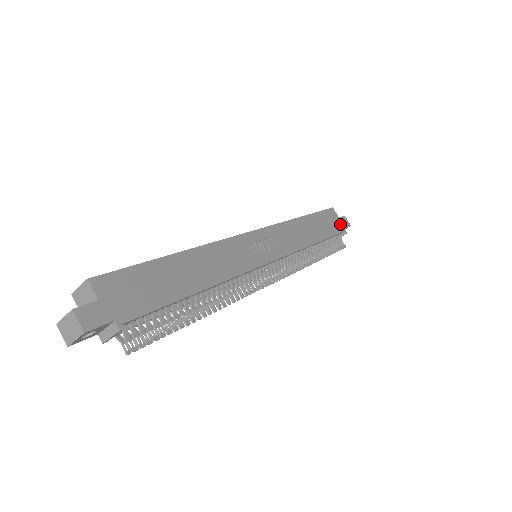
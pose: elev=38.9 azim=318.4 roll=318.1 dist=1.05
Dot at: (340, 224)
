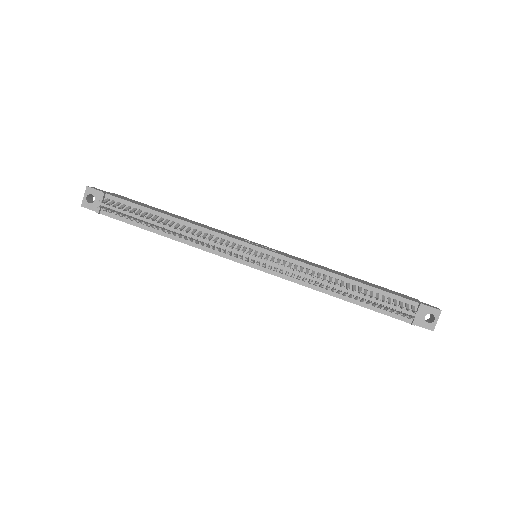
Dot at: (416, 301)
